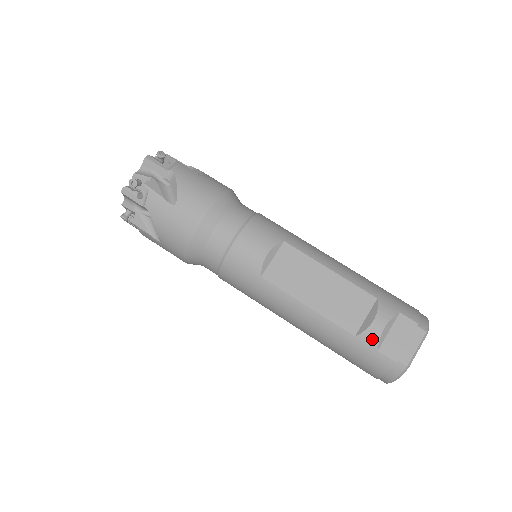
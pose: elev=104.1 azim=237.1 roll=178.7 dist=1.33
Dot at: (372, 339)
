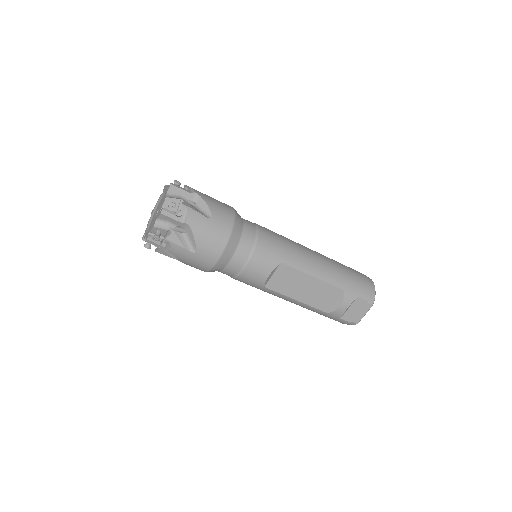
Dot at: (338, 314)
